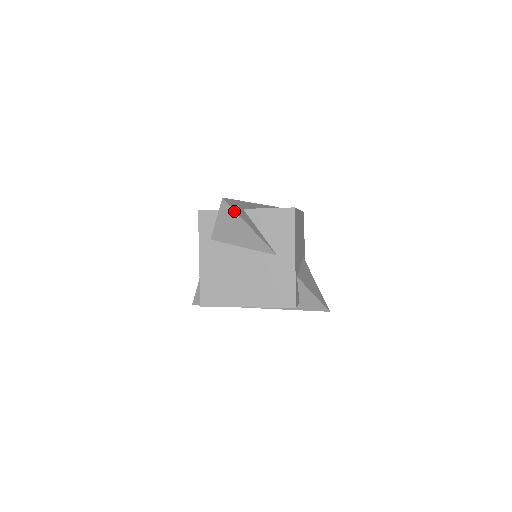
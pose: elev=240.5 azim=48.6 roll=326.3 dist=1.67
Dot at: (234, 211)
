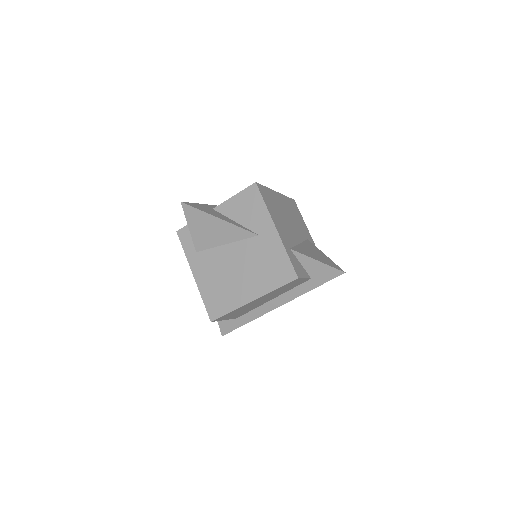
Dot at: (197, 210)
